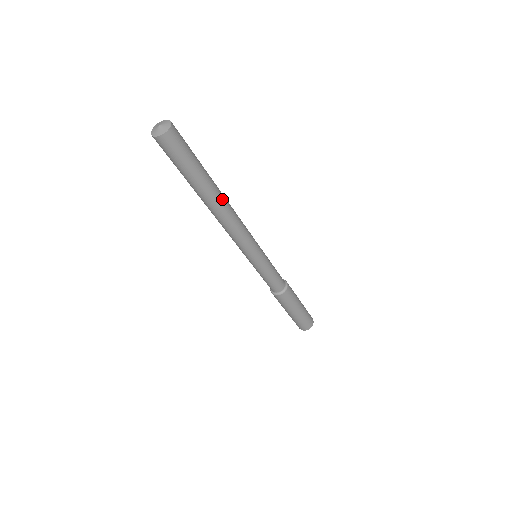
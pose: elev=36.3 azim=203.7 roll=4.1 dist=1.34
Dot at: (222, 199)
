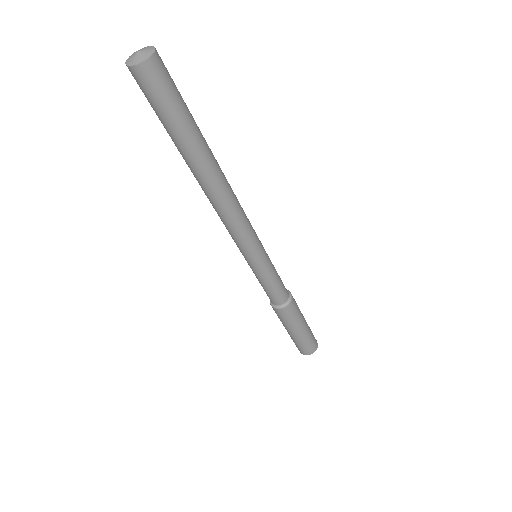
Dot at: (219, 167)
